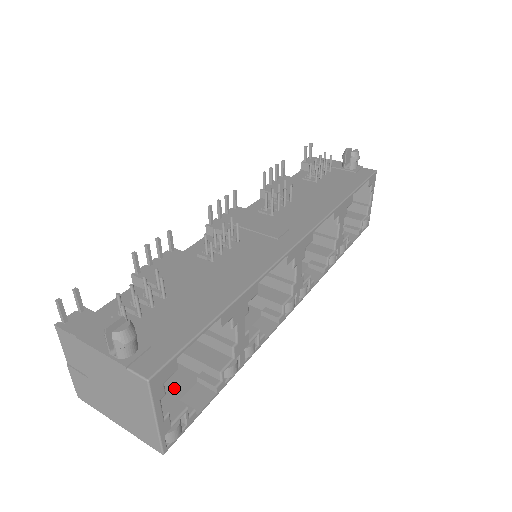
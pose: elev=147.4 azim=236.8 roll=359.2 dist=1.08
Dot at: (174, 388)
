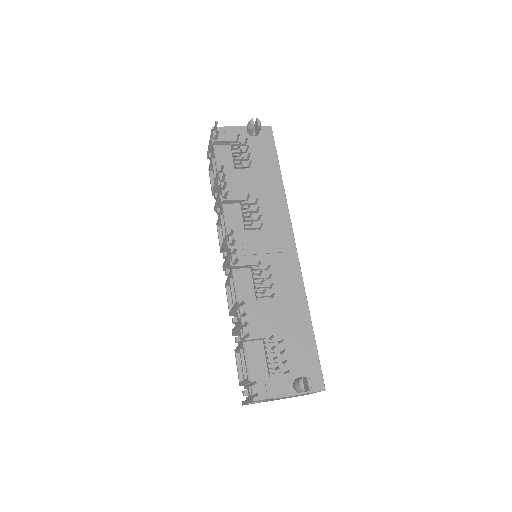
Dot at: occluded
